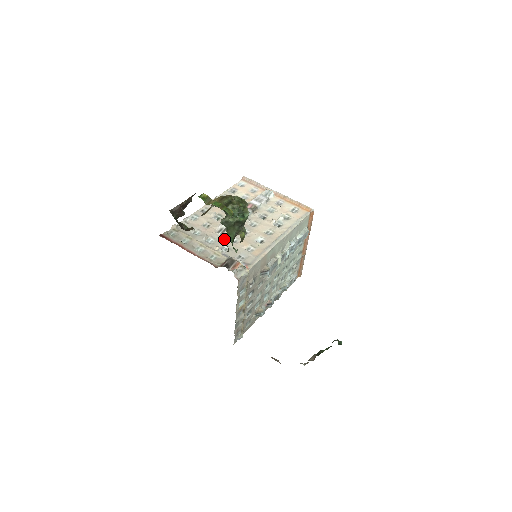
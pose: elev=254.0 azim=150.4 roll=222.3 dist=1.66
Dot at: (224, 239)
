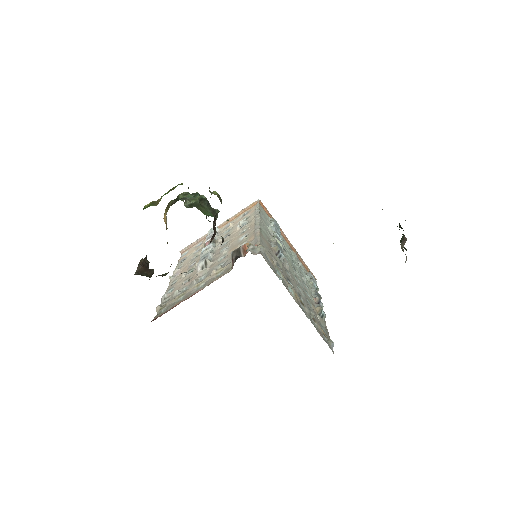
Dot at: (213, 266)
